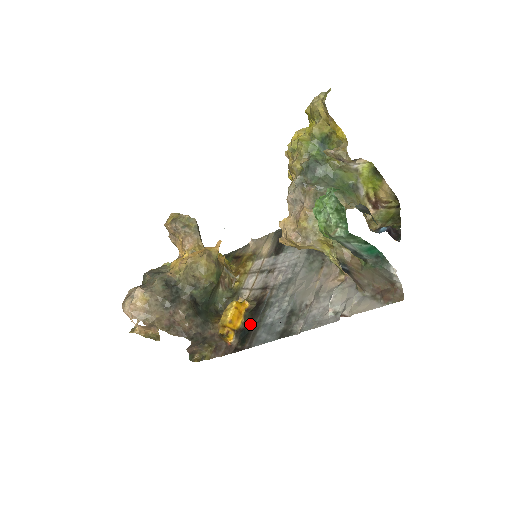
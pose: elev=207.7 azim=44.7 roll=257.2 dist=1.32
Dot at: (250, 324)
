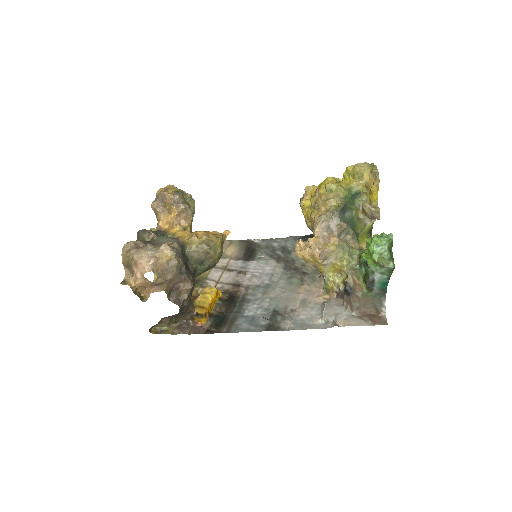
Dot at: (225, 312)
